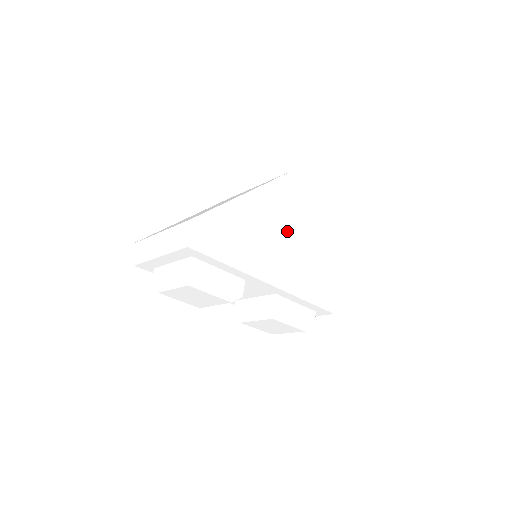
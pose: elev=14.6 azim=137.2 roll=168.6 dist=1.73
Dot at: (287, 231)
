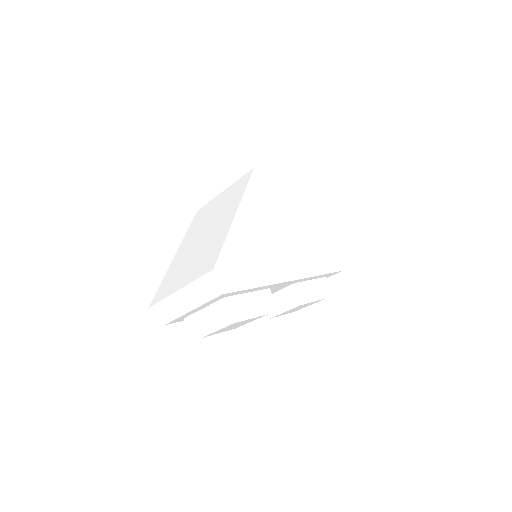
Dot at: (280, 225)
